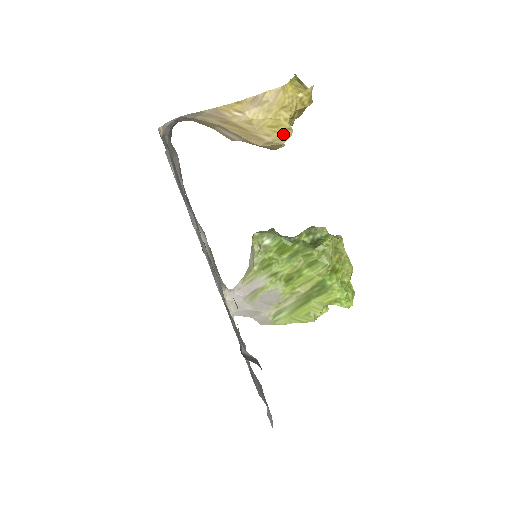
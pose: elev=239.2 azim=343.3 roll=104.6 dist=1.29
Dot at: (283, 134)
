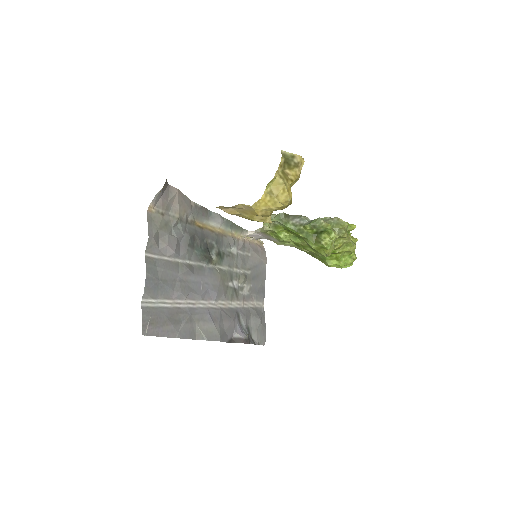
Dot at: occluded
